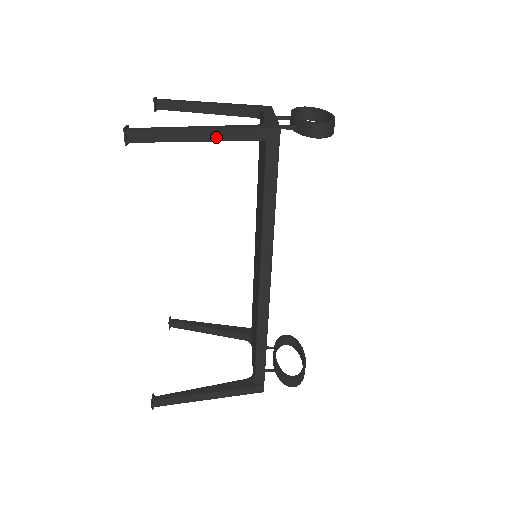
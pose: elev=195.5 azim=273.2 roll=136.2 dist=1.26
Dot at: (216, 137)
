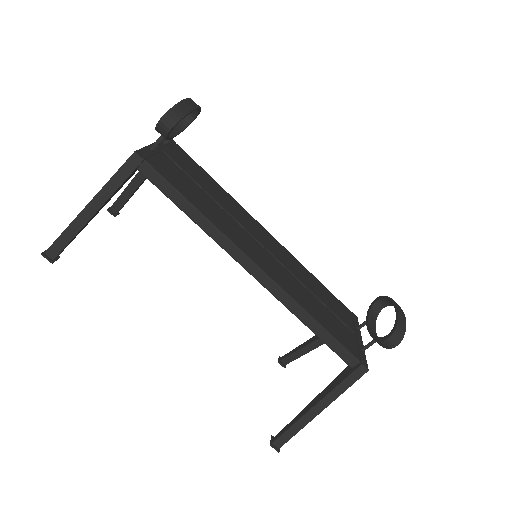
Dot at: (100, 202)
